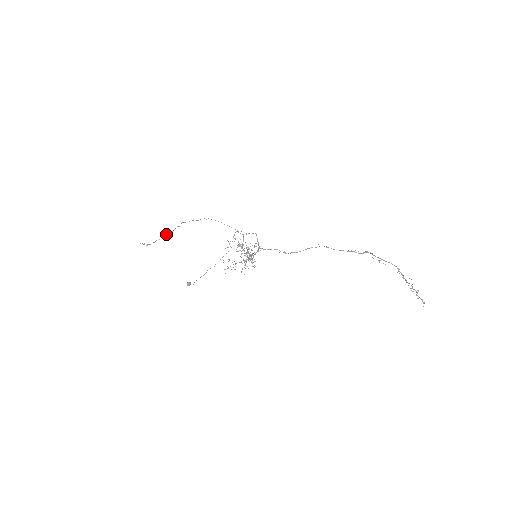
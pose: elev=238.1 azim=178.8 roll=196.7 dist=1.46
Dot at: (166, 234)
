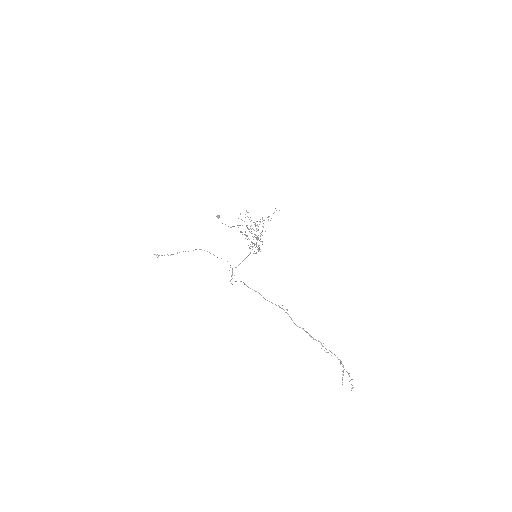
Dot at: (170, 255)
